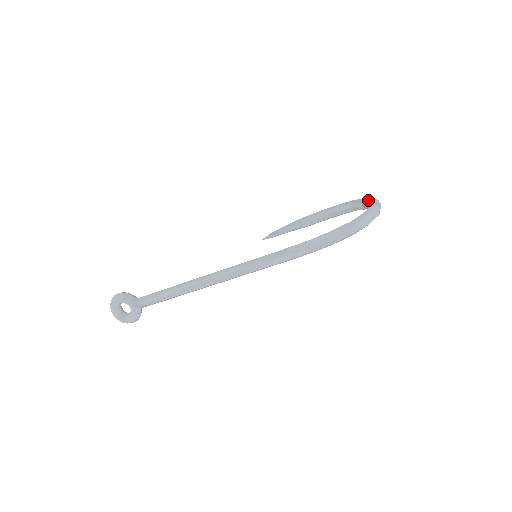
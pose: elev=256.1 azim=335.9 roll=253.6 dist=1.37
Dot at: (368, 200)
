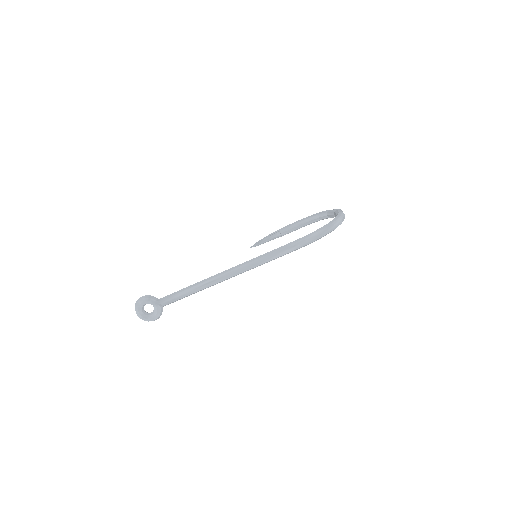
Dot at: (333, 210)
